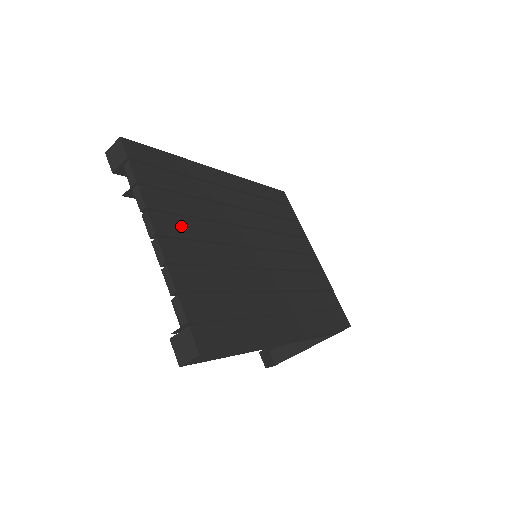
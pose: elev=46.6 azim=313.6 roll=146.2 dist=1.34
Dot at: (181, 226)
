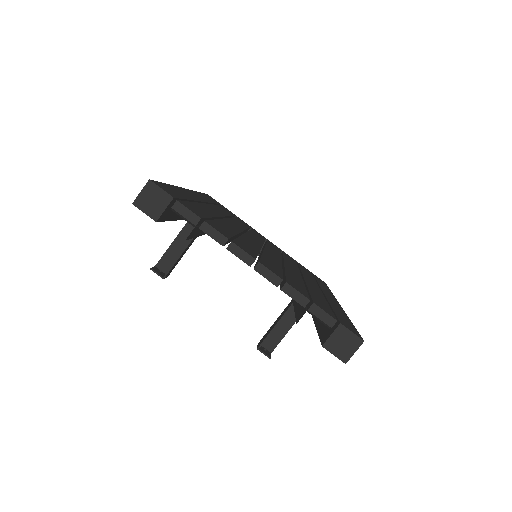
Dot at: (246, 246)
